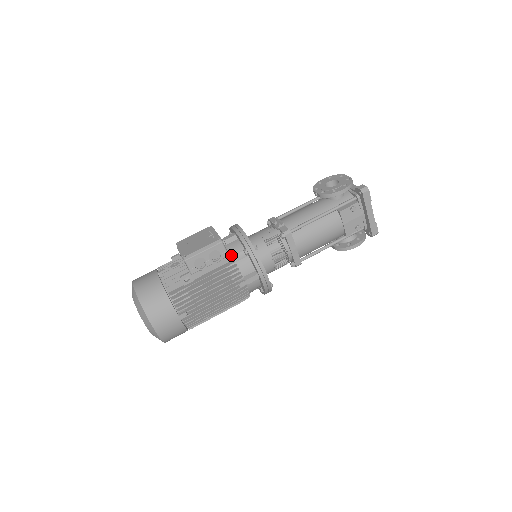
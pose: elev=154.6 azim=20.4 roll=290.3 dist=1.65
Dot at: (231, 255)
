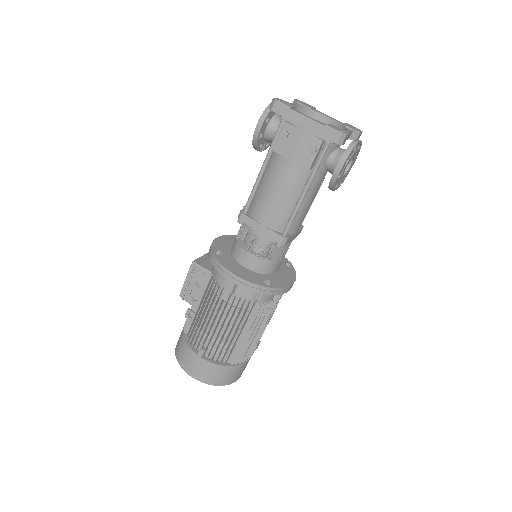
Dot at: (208, 272)
